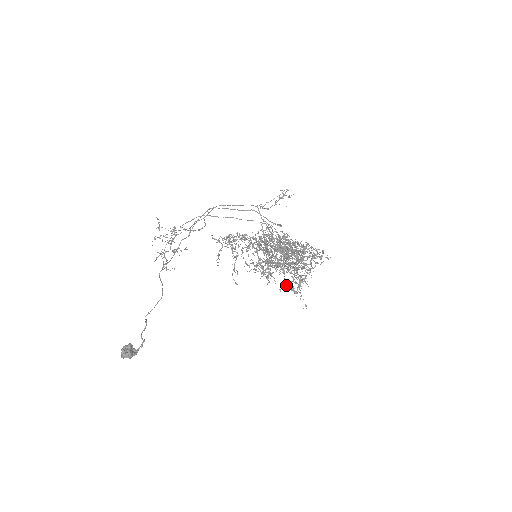
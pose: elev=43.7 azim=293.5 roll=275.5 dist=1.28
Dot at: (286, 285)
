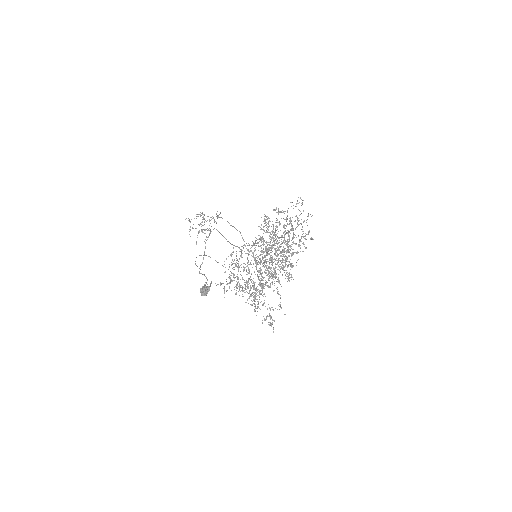
Dot at: (265, 319)
